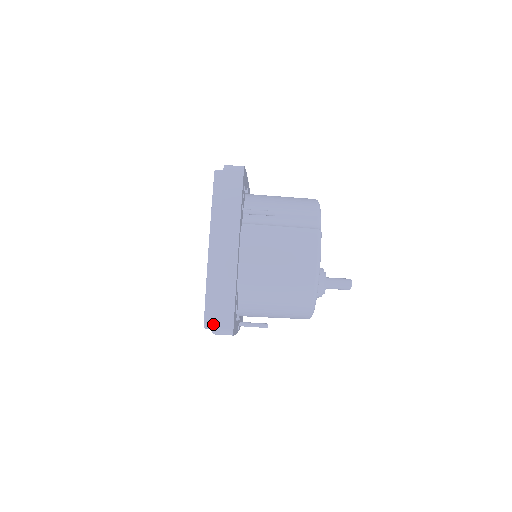
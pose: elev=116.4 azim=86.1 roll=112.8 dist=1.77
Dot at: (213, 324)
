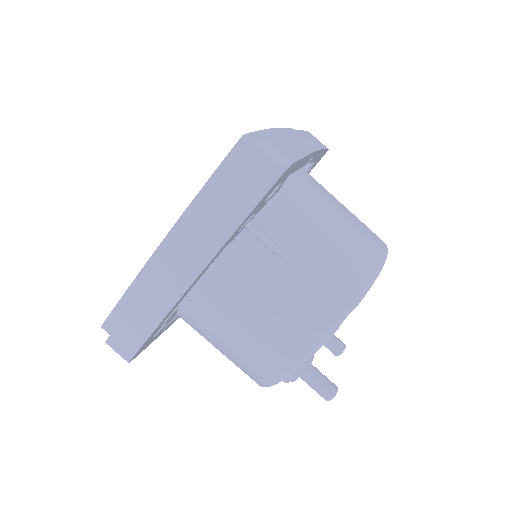
Dot at: (110, 336)
